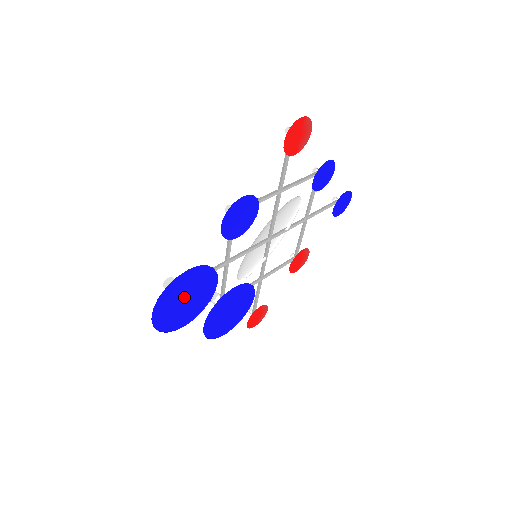
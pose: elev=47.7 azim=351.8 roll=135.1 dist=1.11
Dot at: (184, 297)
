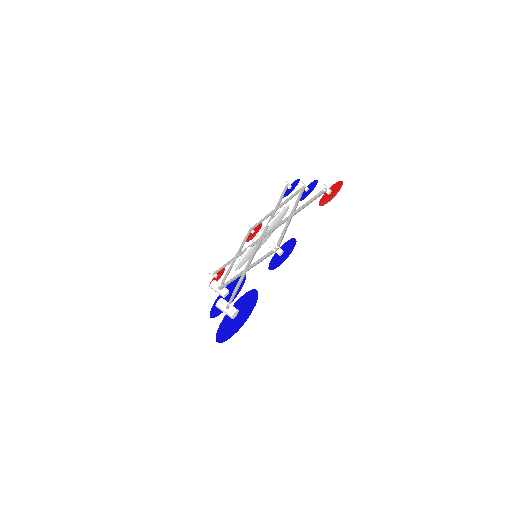
Dot at: (237, 315)
